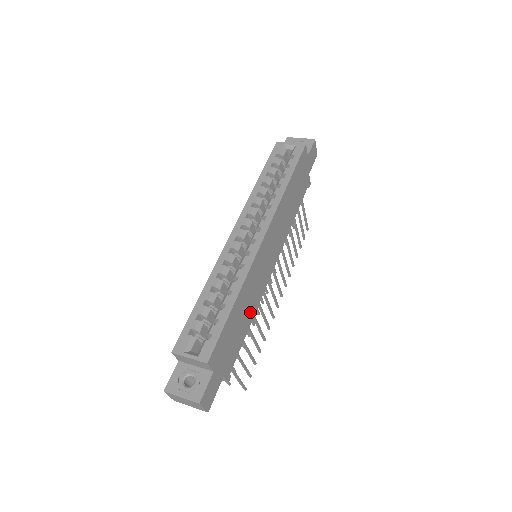
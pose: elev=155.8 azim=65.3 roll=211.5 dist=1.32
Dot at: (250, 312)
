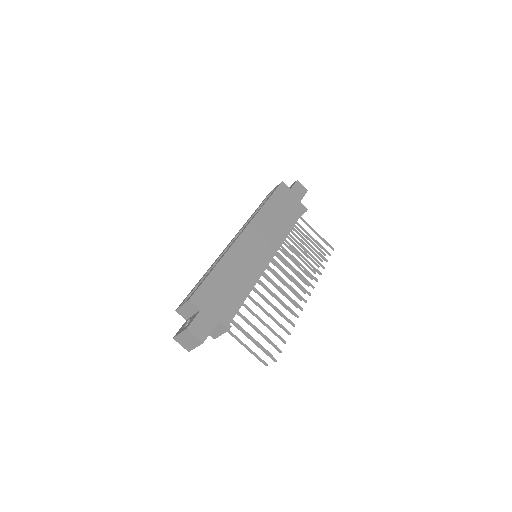
Dot at: (244, 282)
